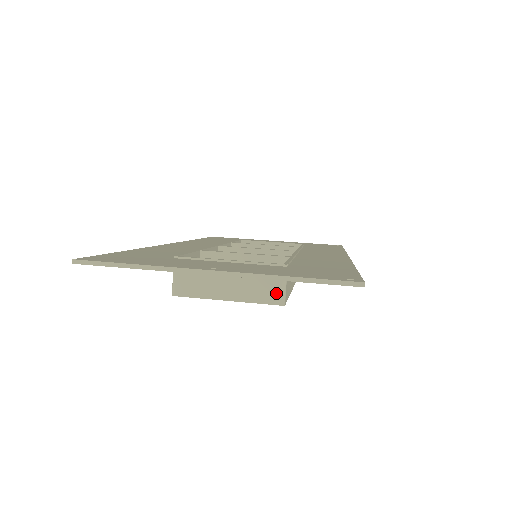
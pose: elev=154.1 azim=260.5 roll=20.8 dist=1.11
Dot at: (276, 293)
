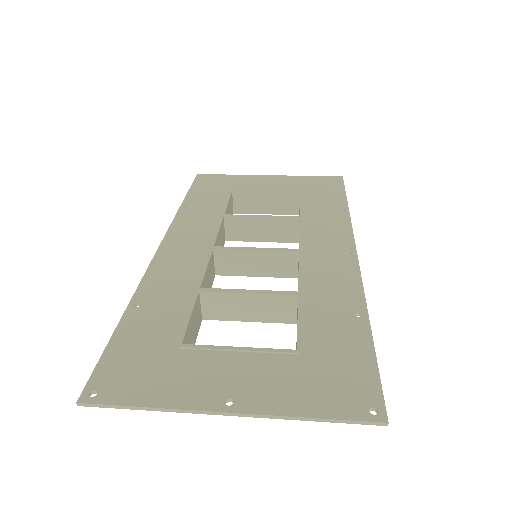
Dot at: occluded
